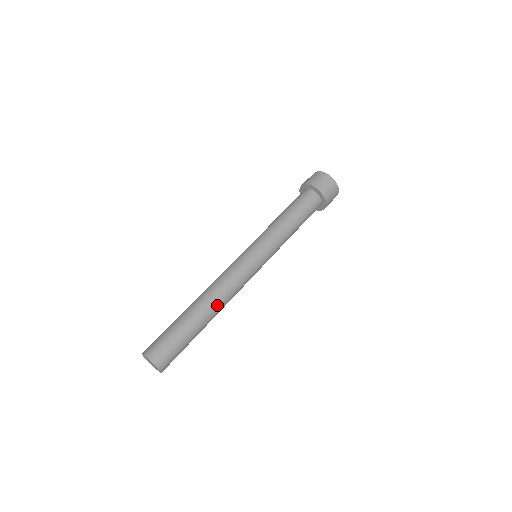
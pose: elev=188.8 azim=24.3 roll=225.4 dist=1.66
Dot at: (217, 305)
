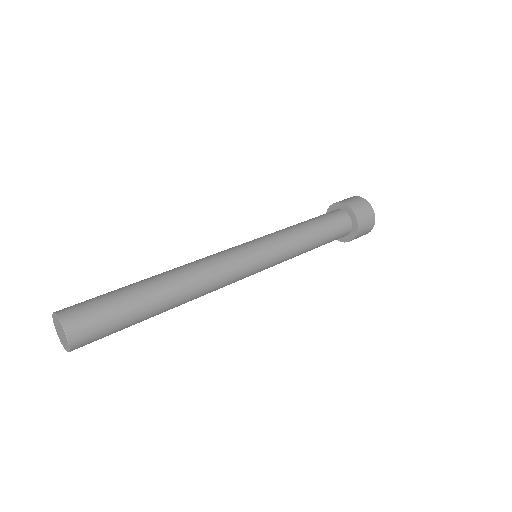
Dot at: (188, 294)
